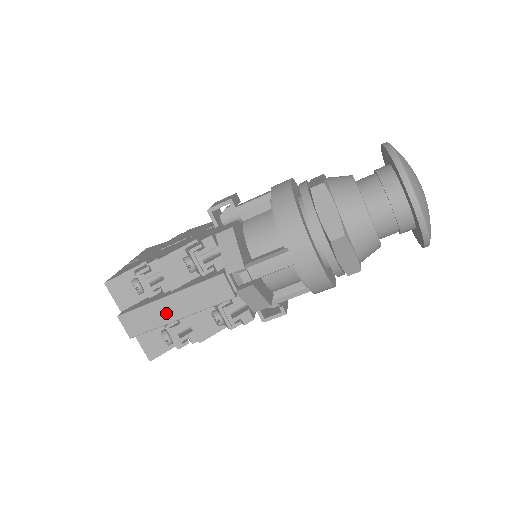
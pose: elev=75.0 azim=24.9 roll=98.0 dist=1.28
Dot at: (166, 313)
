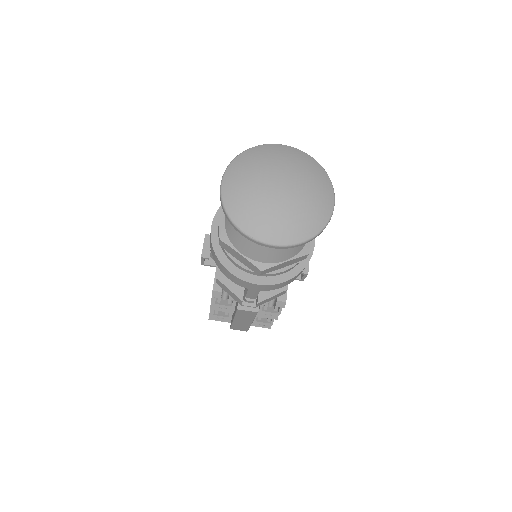
Dot at: (243, 323)
